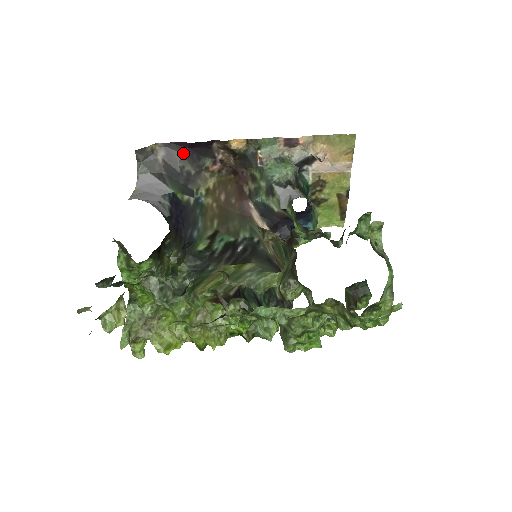
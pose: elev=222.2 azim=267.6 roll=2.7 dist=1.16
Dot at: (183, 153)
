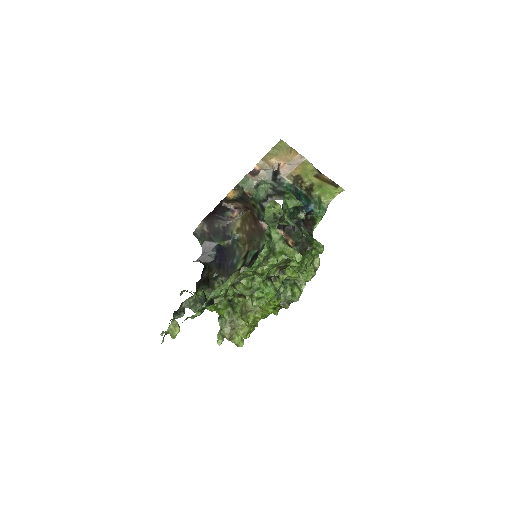
Dot at: (214, 219)
